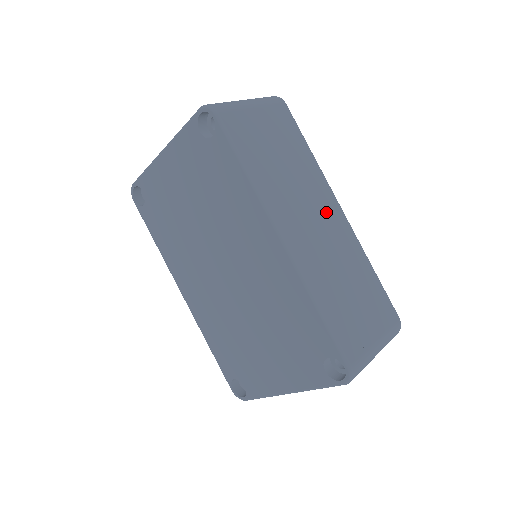
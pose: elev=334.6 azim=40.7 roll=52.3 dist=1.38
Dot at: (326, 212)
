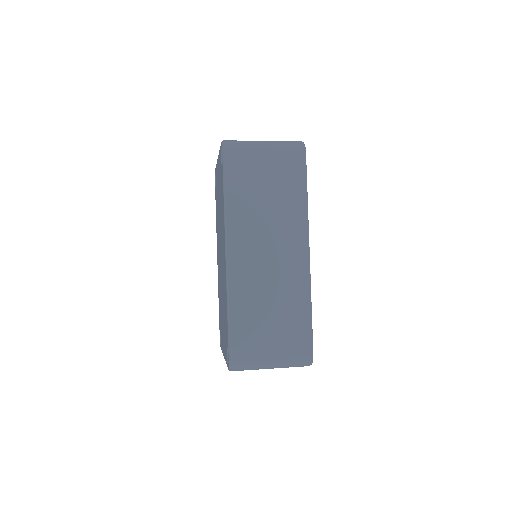
Dot at: (287, 249)
